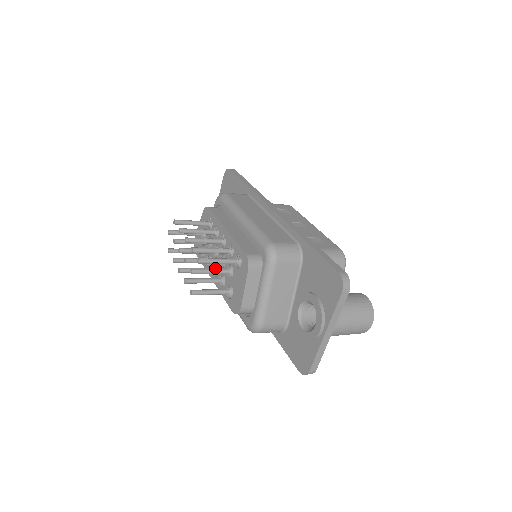
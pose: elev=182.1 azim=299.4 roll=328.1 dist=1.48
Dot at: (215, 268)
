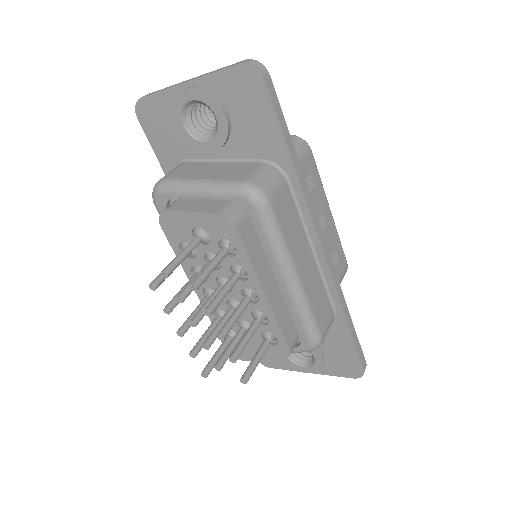
Dot at: occluded
